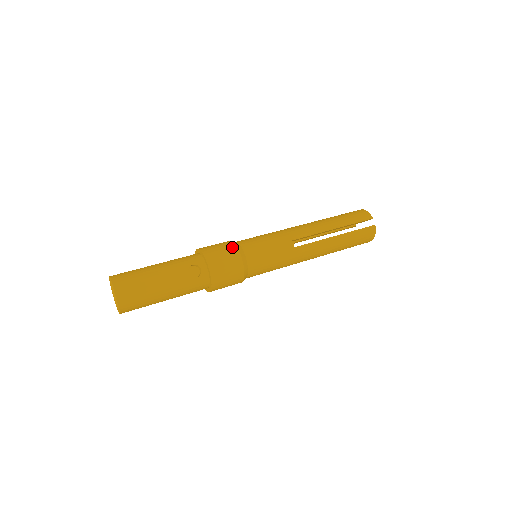
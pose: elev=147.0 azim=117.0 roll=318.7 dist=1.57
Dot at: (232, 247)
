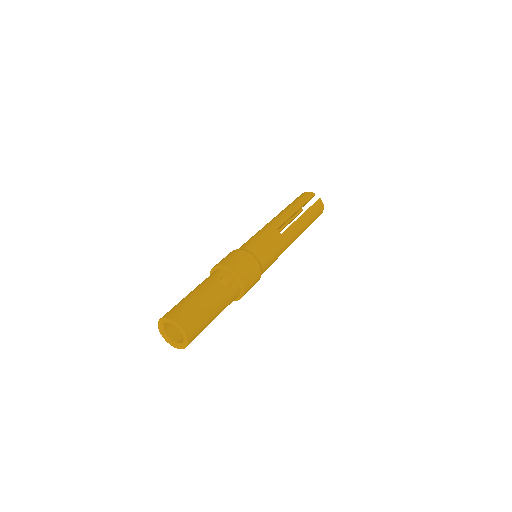
Dot at: (240, 252)
